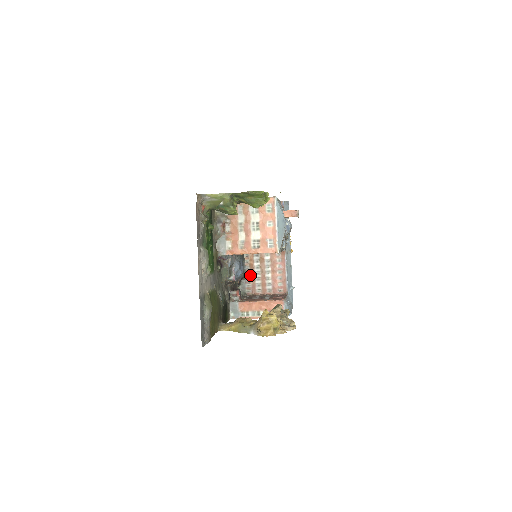
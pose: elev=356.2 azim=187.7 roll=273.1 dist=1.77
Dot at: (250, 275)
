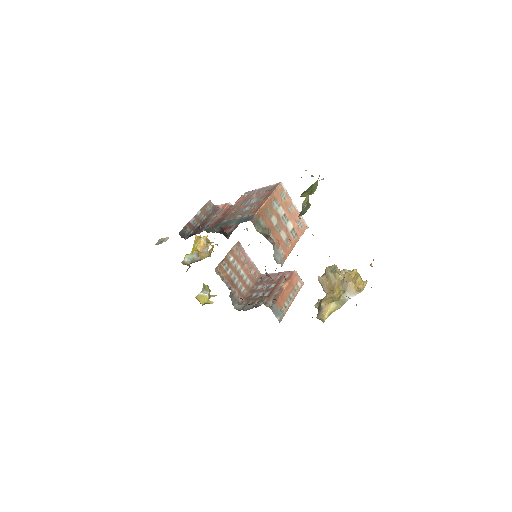
Dot at: (231, 286)
